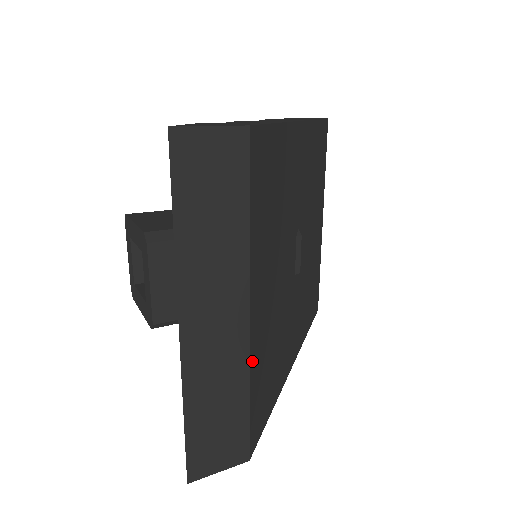
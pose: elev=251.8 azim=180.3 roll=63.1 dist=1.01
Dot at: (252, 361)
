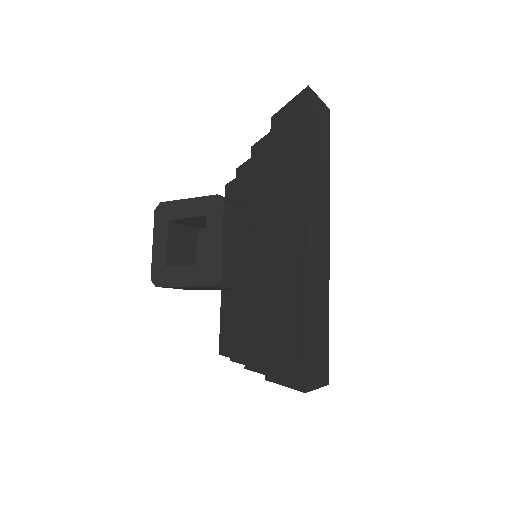
Dot at: occluded
